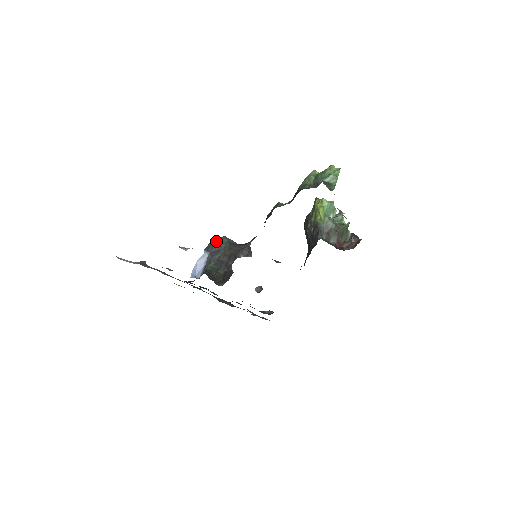
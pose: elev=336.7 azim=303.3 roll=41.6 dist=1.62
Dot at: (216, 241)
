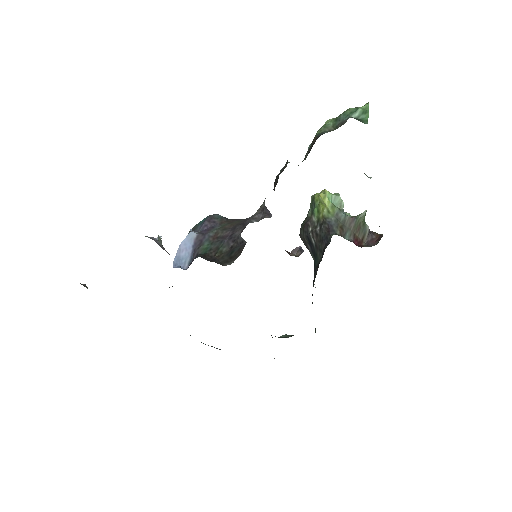
Dot at: (205, 218)
